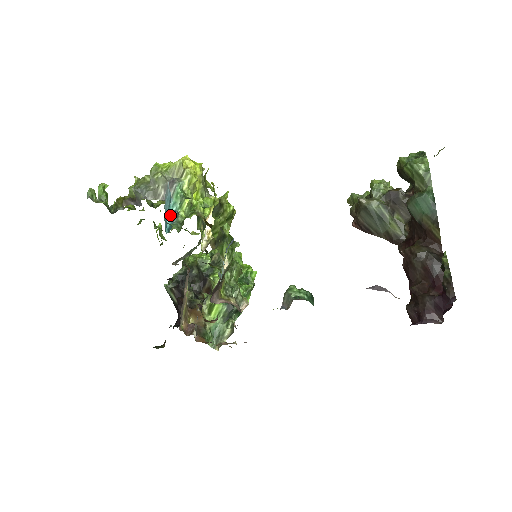
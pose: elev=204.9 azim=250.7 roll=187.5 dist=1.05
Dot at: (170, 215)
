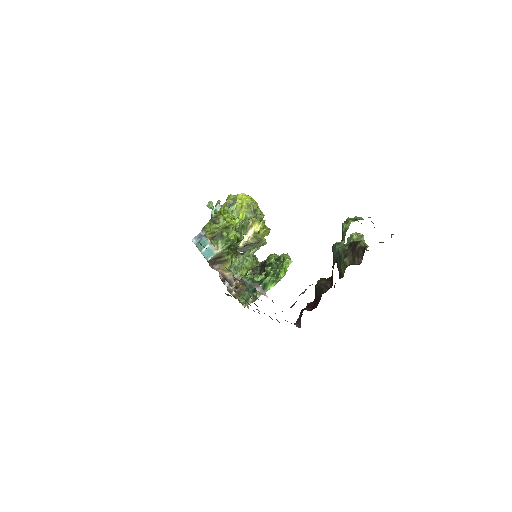
Dot at: occluded
